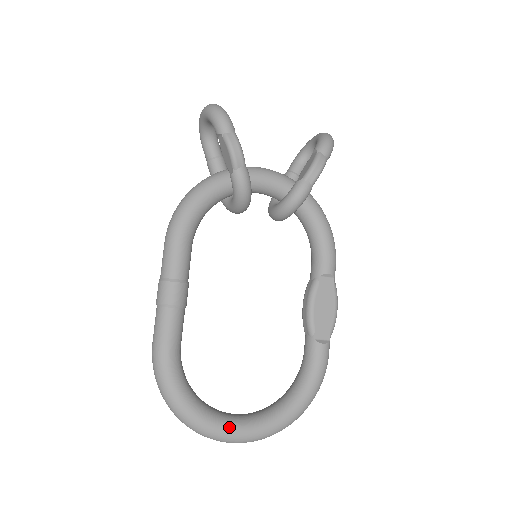
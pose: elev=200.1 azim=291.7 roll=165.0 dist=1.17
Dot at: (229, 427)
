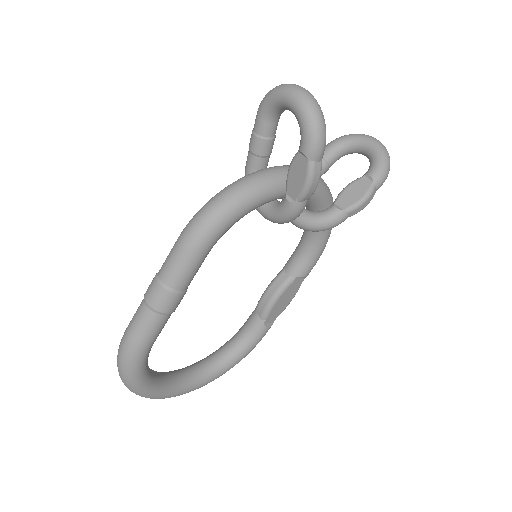
Dot at: (169, 392)
